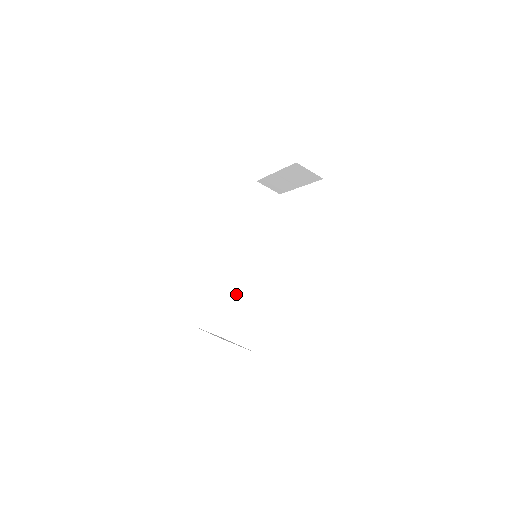
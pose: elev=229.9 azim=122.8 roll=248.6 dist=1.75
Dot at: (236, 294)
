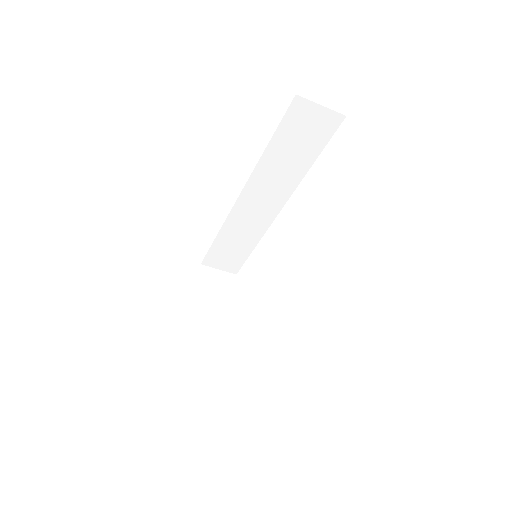
Dot at: (255, 241)
